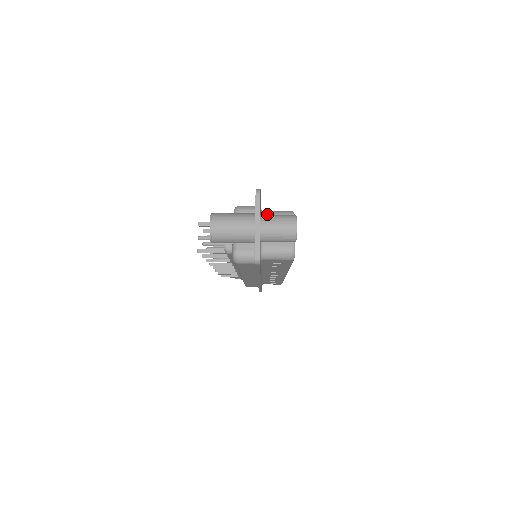
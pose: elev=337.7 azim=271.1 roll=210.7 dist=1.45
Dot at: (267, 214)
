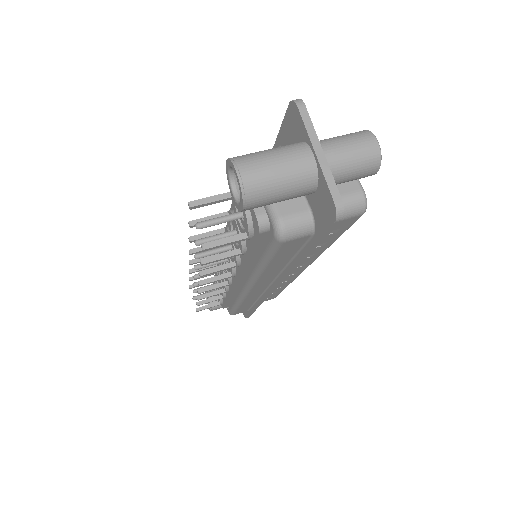
Dot at: occluded
